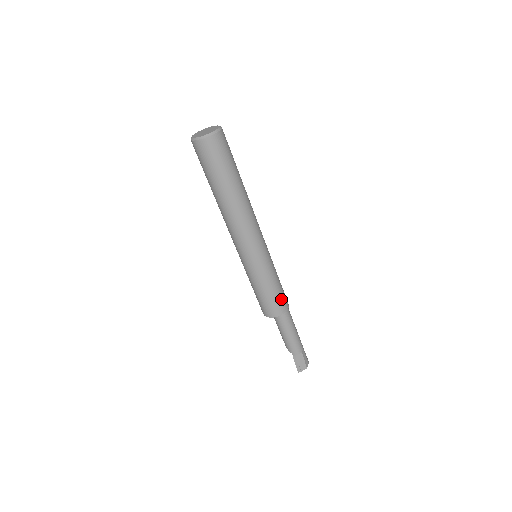
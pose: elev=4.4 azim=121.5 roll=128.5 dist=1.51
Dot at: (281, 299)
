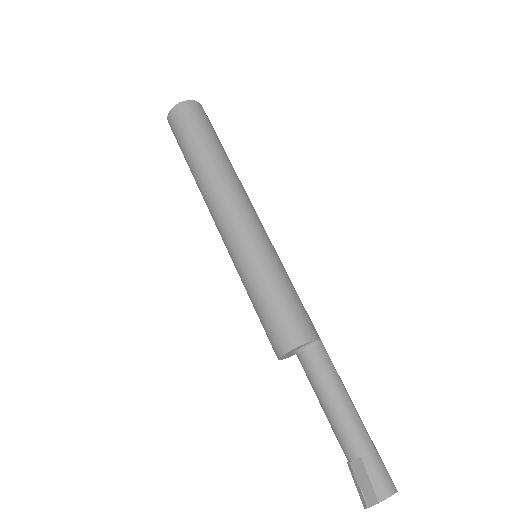
Dot at: (284, 323)
